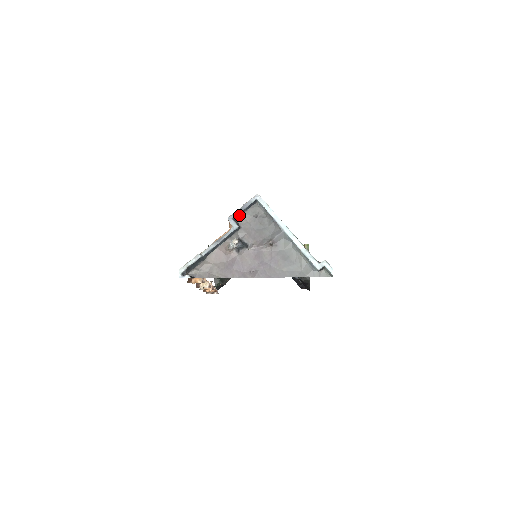
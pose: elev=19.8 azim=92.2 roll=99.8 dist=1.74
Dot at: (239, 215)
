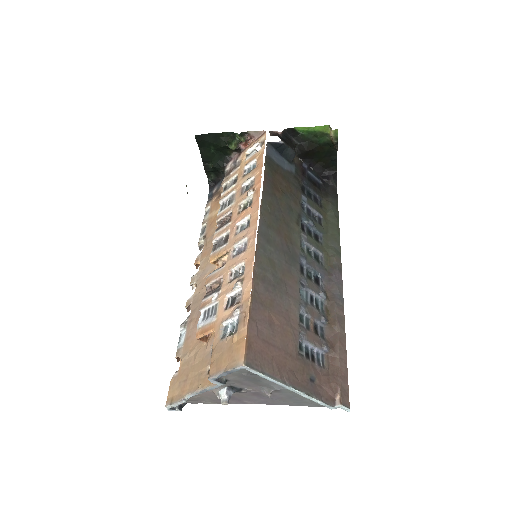
Dot at: (223, 374)
